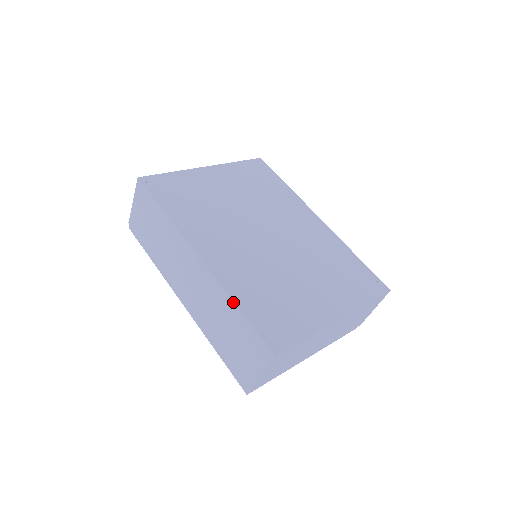
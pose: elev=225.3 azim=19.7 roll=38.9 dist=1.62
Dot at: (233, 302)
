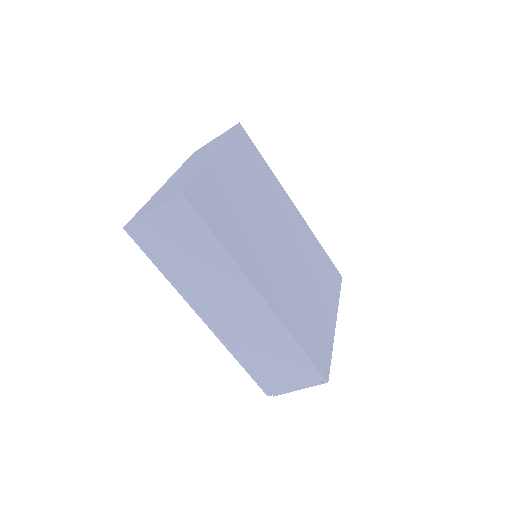
Dot at: (295, 341)
